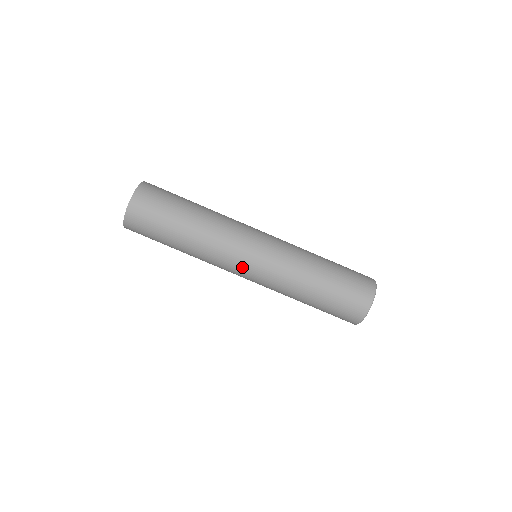
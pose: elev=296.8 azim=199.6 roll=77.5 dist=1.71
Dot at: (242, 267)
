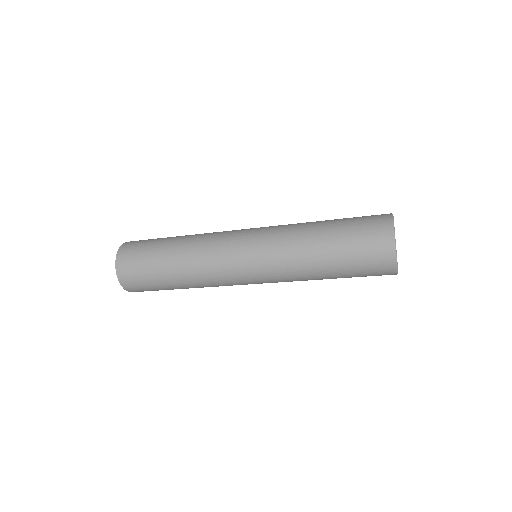
Dot at: (245, 283)
